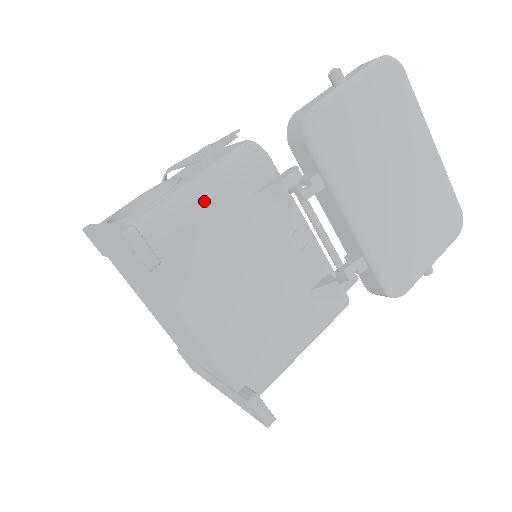
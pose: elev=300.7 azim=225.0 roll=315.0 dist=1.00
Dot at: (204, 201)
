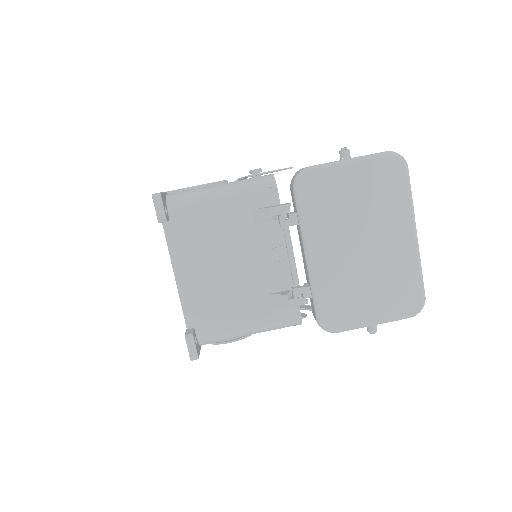
Dot at: (218, 199)
